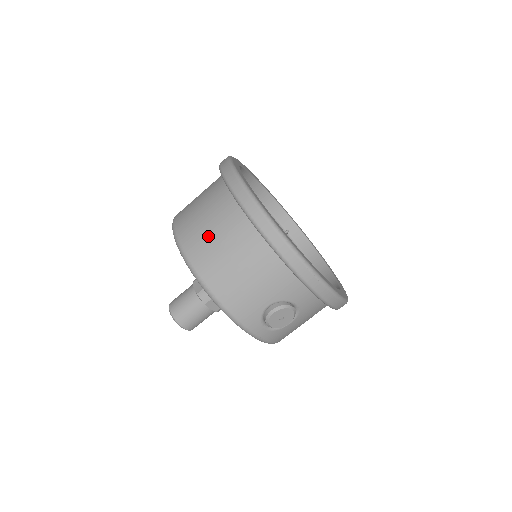
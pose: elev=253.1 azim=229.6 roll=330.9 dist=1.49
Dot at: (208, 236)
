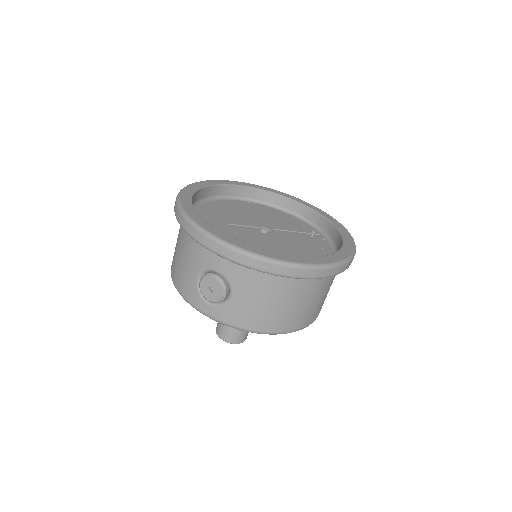
Dot at: occluded
